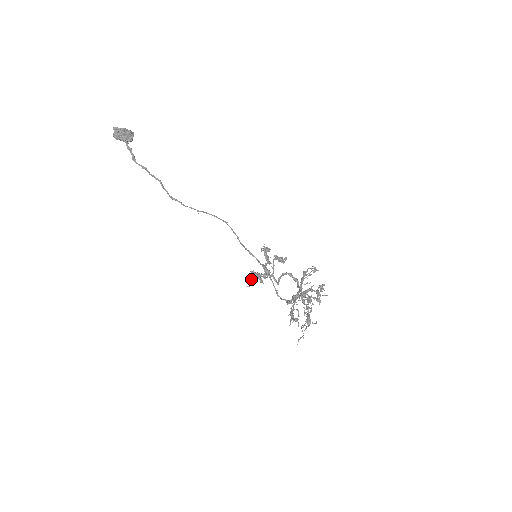
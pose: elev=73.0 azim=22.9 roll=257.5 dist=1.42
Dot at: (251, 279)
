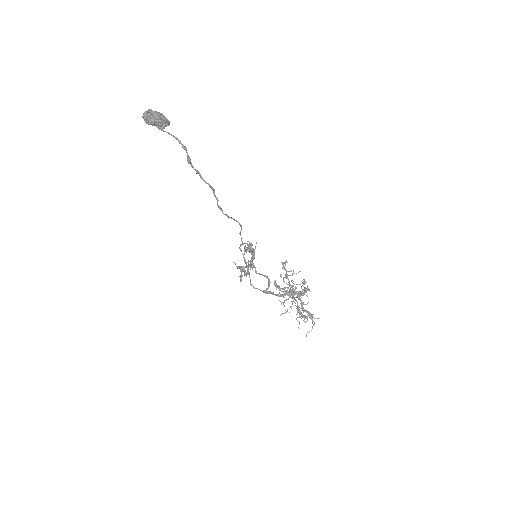
Dot at: occluded
